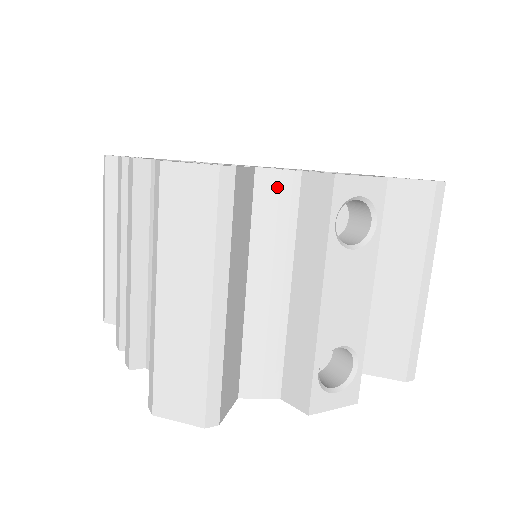
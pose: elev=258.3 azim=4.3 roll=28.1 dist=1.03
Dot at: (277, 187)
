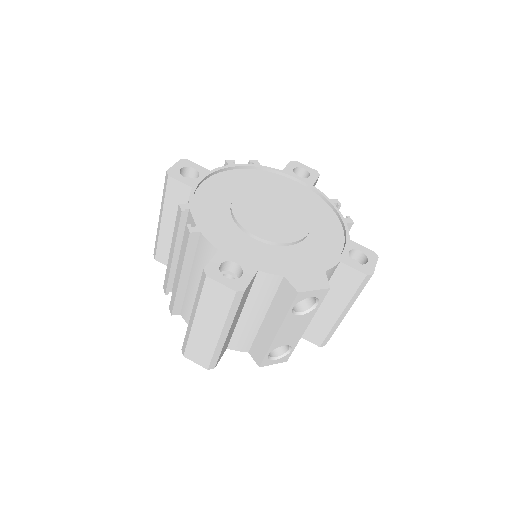
Dot at: (268, 280)
